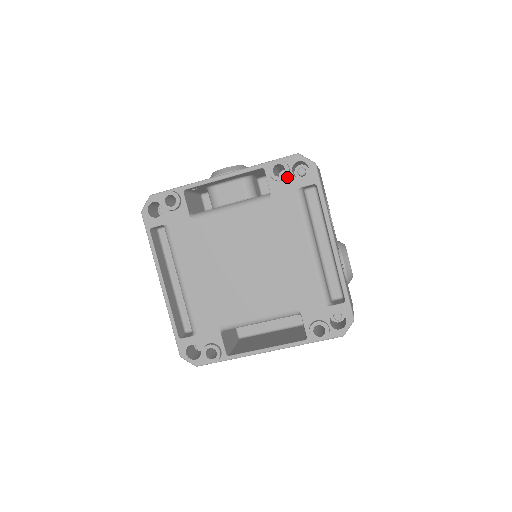
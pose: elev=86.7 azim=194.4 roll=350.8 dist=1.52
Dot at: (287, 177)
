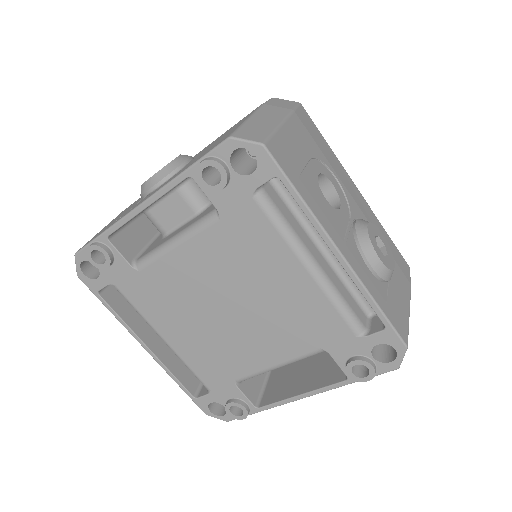
Dot at: (229, 179)
